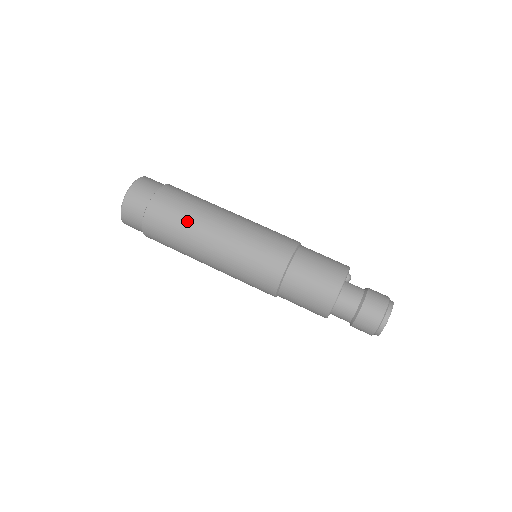
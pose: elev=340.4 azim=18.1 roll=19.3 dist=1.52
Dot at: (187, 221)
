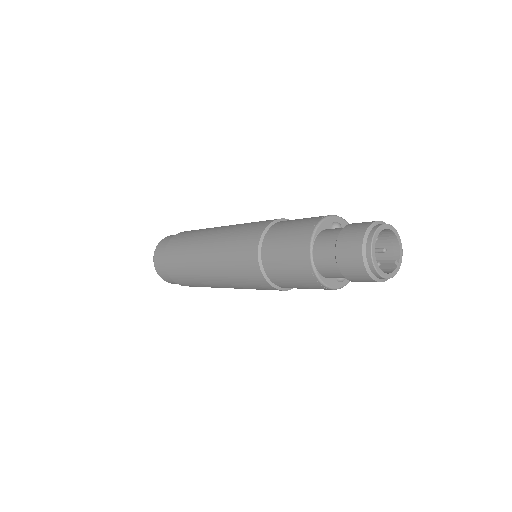
Dot at: (187, 246)
